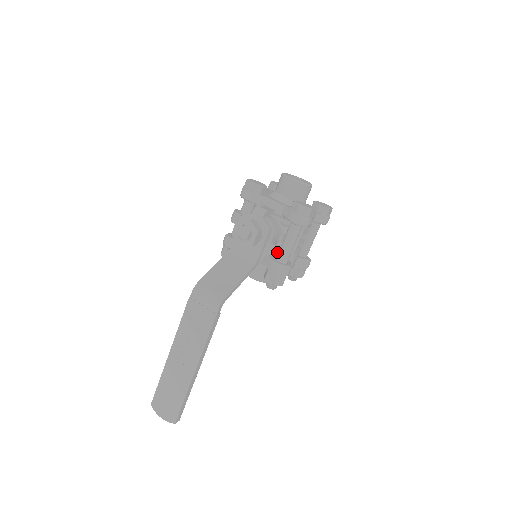
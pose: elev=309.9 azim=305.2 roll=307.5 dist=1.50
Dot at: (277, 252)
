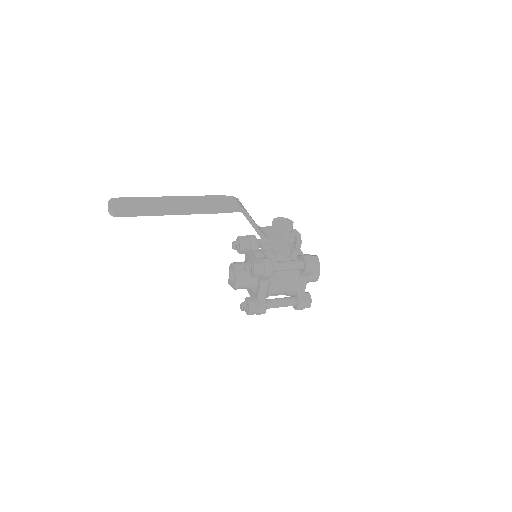
Dot at: occluded
